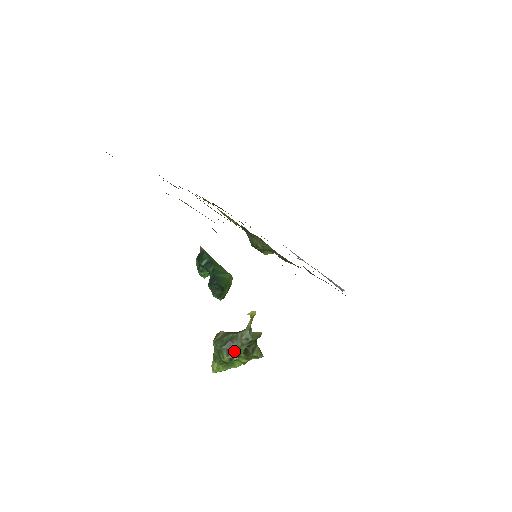
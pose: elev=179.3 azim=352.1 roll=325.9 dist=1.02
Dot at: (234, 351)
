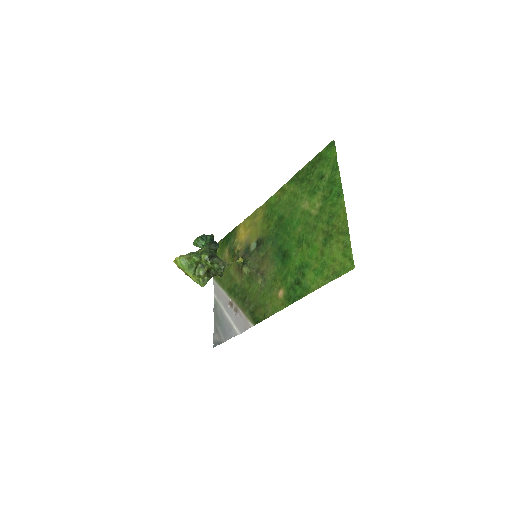
Dot at: (212, 260)
